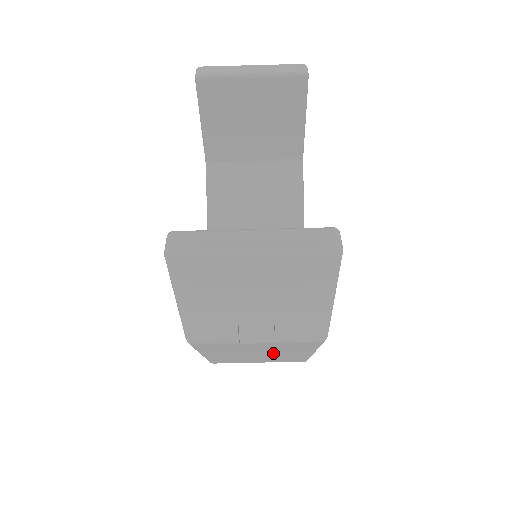
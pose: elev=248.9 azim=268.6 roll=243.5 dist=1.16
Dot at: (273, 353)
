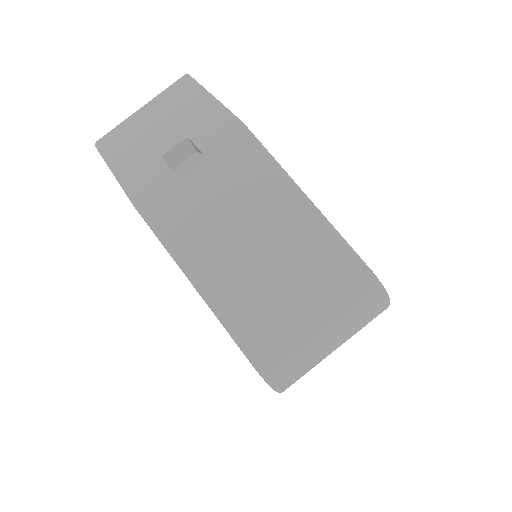
Dot at: (257, 219)
